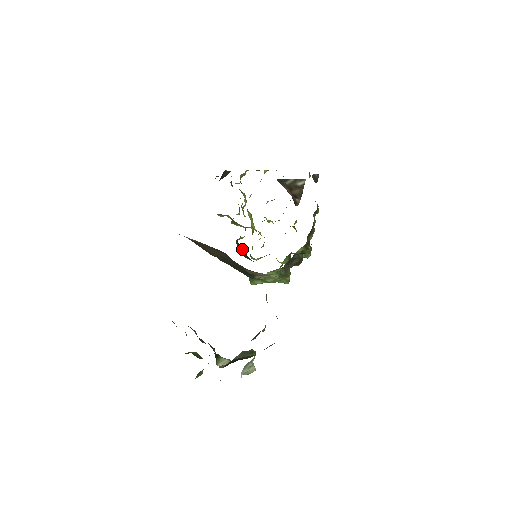
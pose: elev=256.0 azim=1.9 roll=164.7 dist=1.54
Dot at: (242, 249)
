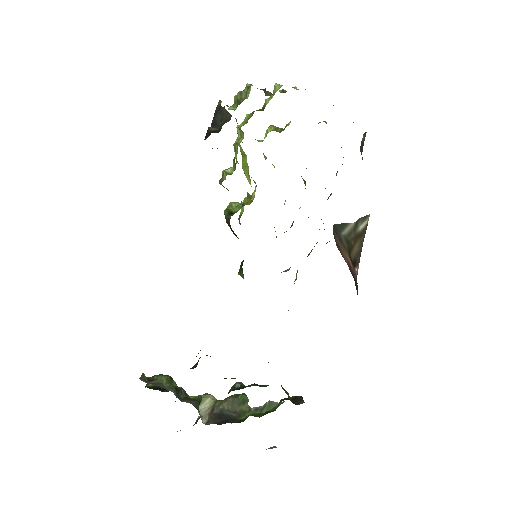
Dot at: occluded
